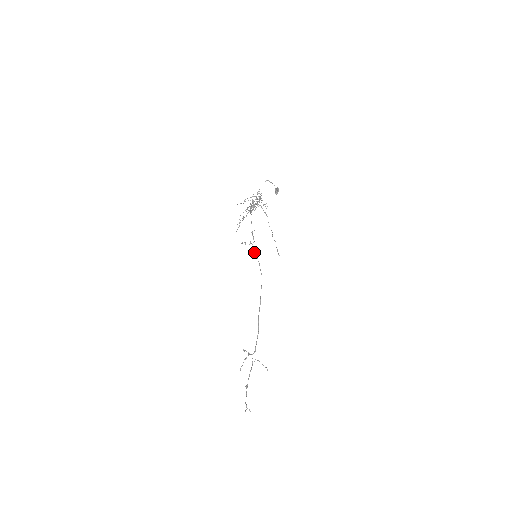
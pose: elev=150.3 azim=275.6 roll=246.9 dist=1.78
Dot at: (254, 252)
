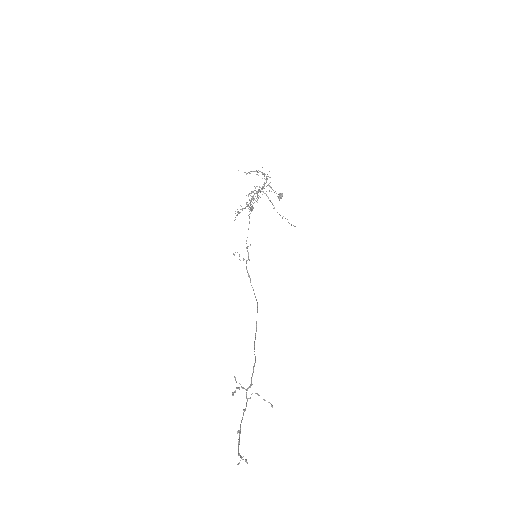
Dot at: occluded
